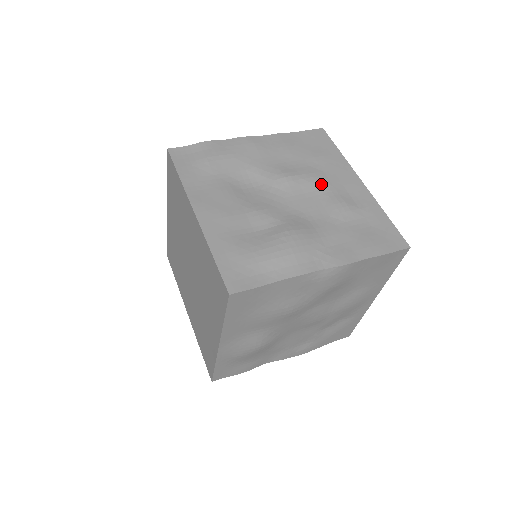
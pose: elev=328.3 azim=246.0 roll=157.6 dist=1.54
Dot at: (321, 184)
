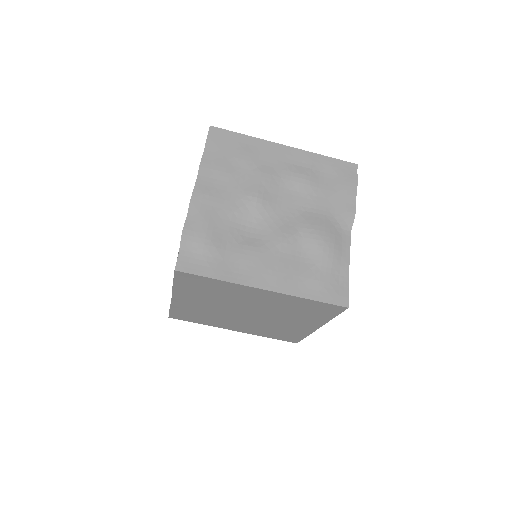
Dot at: (275, 177)
